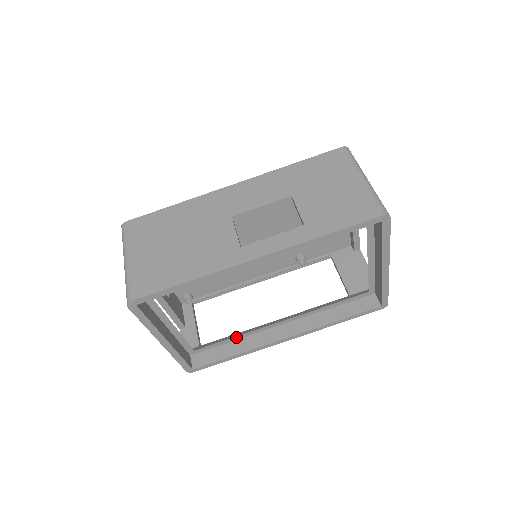
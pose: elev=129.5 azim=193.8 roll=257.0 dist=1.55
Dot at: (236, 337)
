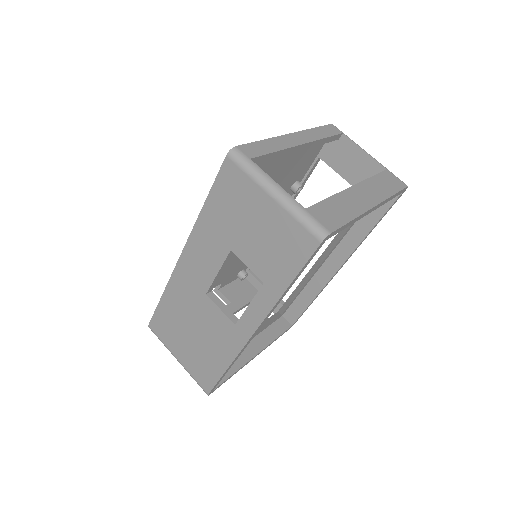
Dot at: (301, 289)
